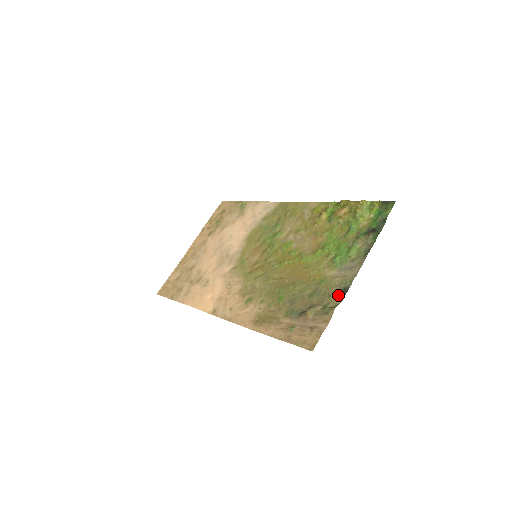
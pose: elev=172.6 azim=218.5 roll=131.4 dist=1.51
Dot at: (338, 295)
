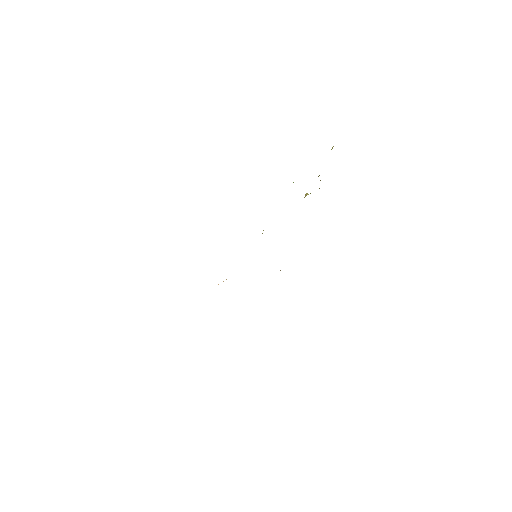
Dot at: occluded
